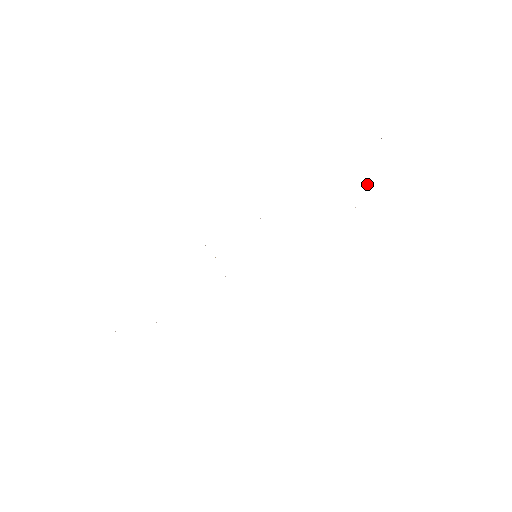
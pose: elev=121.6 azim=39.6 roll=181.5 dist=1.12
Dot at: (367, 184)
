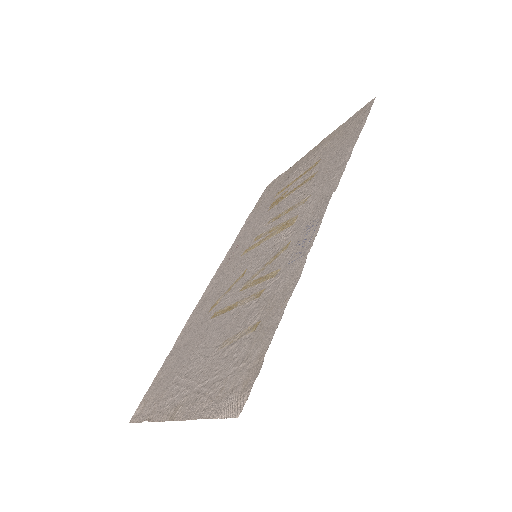
Dot at: occluded
